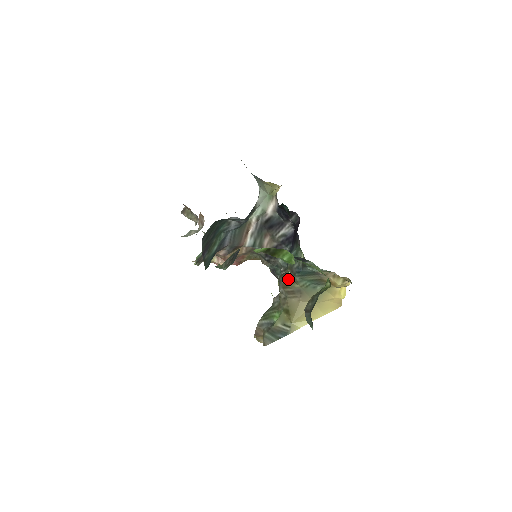
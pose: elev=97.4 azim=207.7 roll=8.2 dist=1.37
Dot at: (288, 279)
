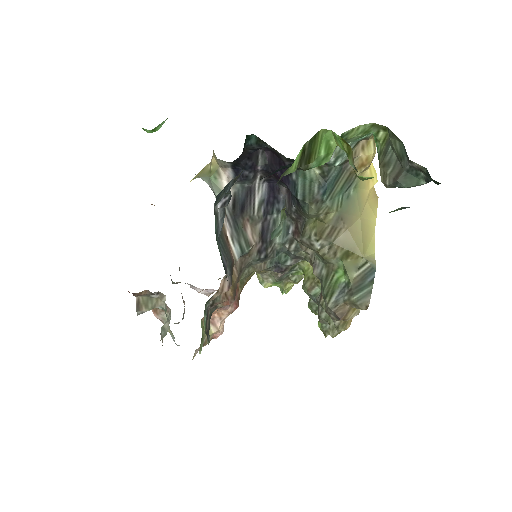
Dot at: (316, 222)
